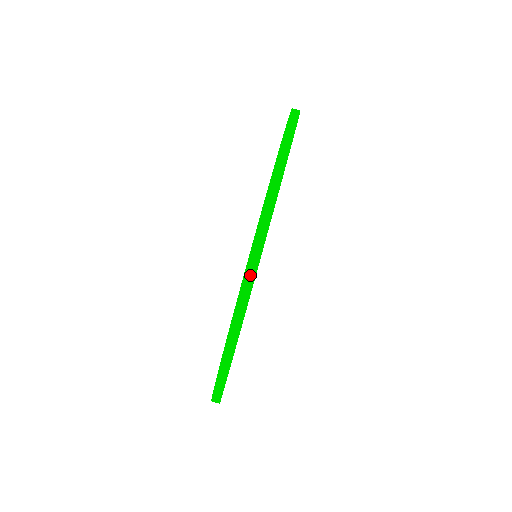
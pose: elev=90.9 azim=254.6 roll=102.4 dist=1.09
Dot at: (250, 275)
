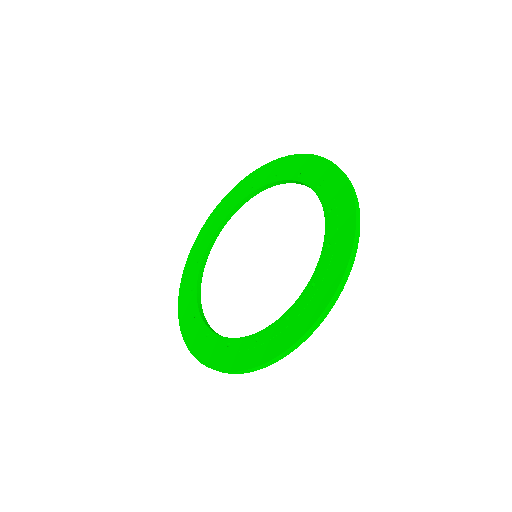
Dot at: (201, 362)
